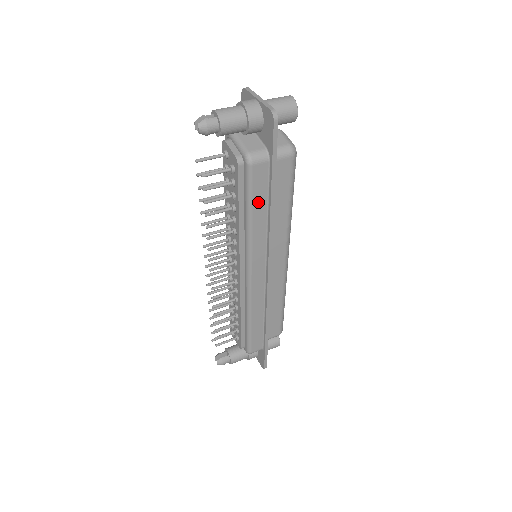
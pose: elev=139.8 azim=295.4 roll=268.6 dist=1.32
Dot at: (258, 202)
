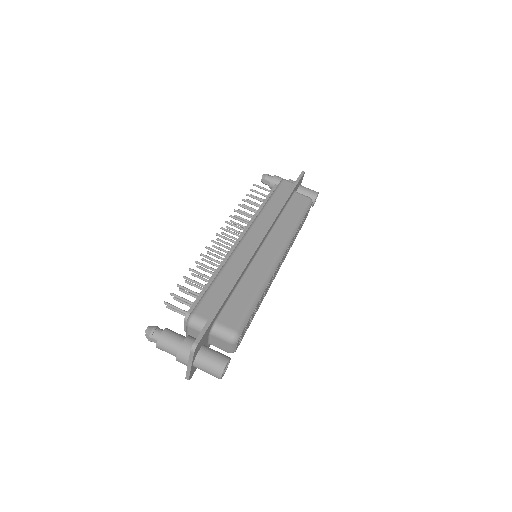
Dot at: occluded
